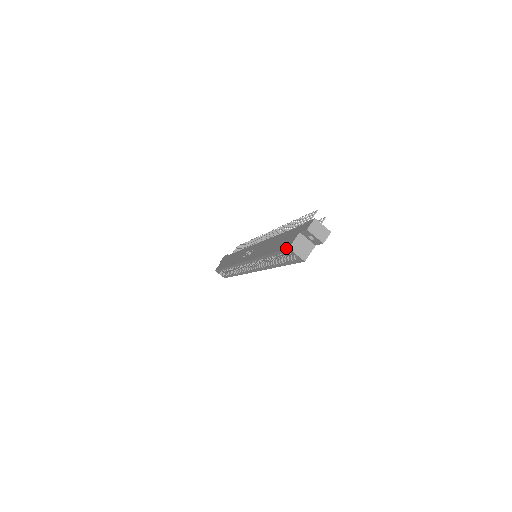
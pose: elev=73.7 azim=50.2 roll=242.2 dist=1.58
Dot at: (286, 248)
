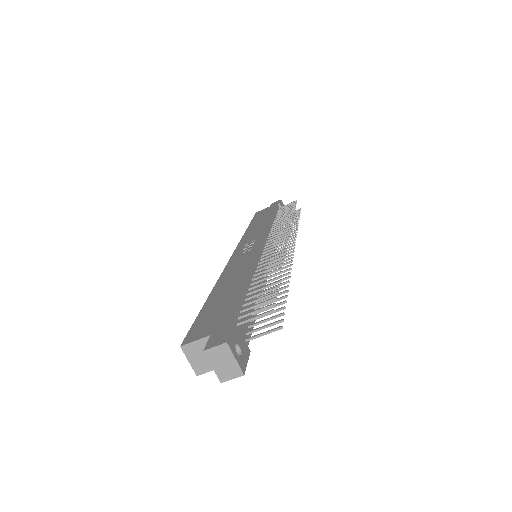
Dot at: (184, 340)
